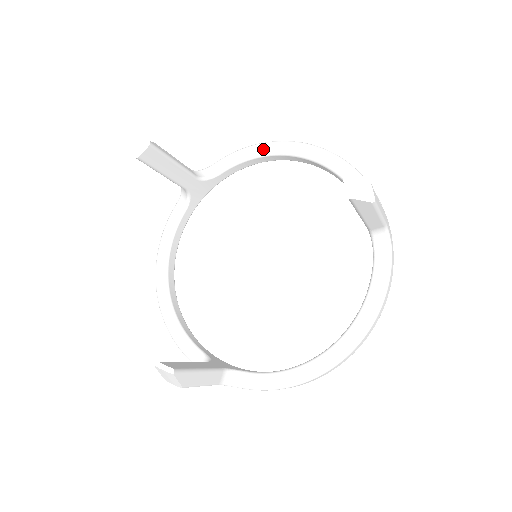
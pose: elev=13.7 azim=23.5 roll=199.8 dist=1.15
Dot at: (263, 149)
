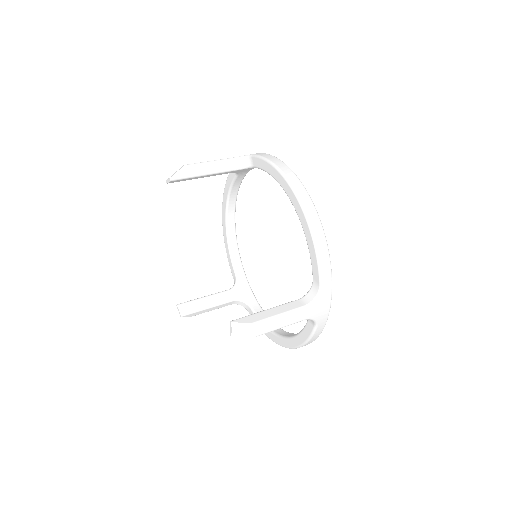
Dot at: (277, 176)
